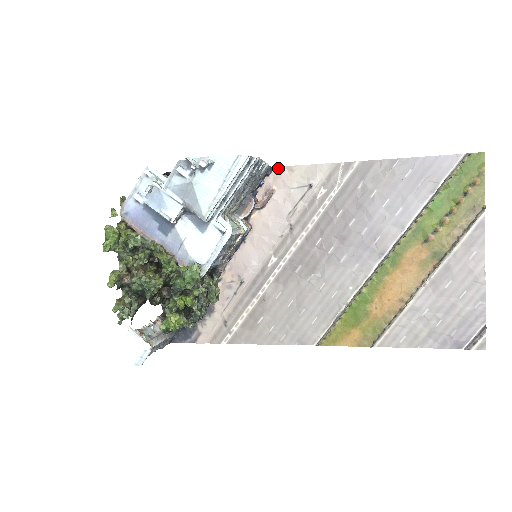
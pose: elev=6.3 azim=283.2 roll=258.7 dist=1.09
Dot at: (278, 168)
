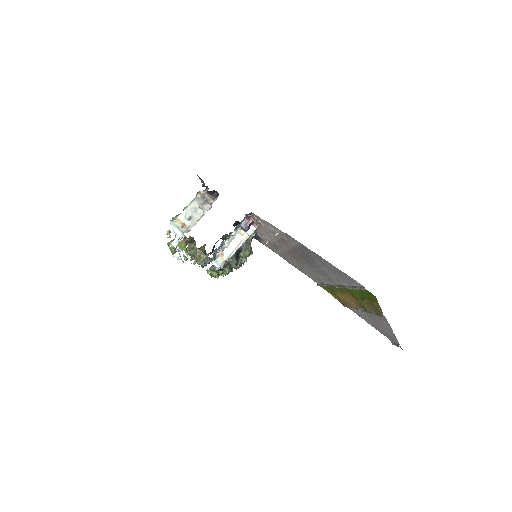
Dot at: (254, 214)
